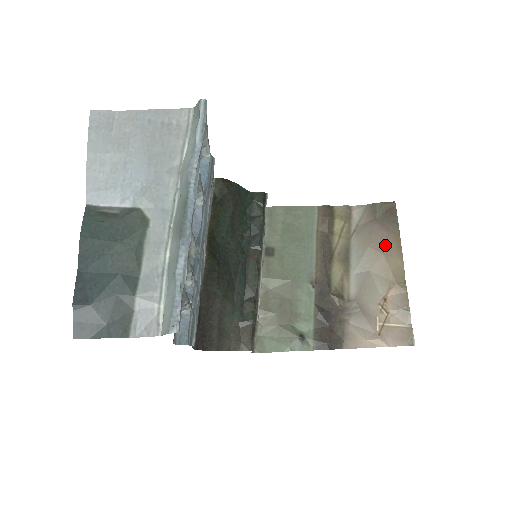
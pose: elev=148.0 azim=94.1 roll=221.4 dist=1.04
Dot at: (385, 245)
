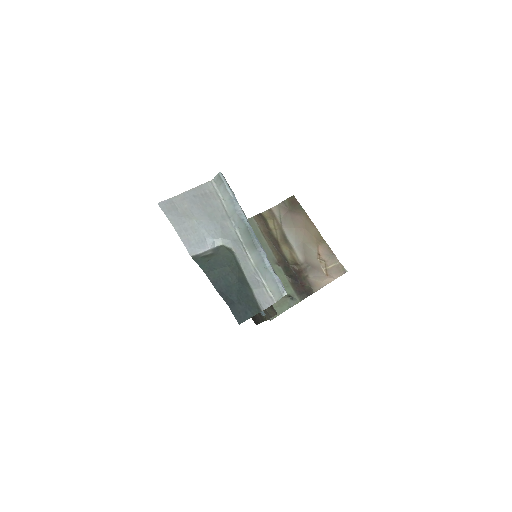
Dot at: (303, 223)
